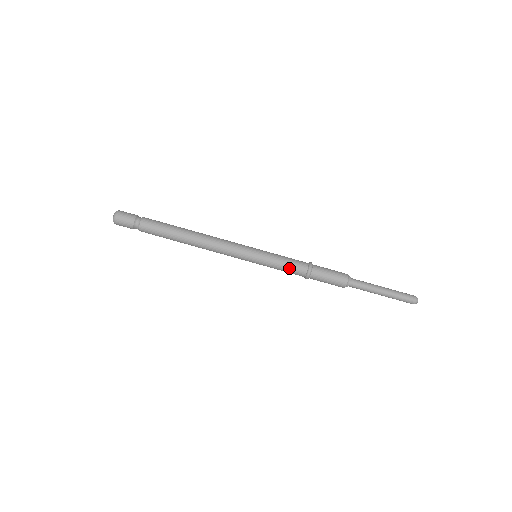
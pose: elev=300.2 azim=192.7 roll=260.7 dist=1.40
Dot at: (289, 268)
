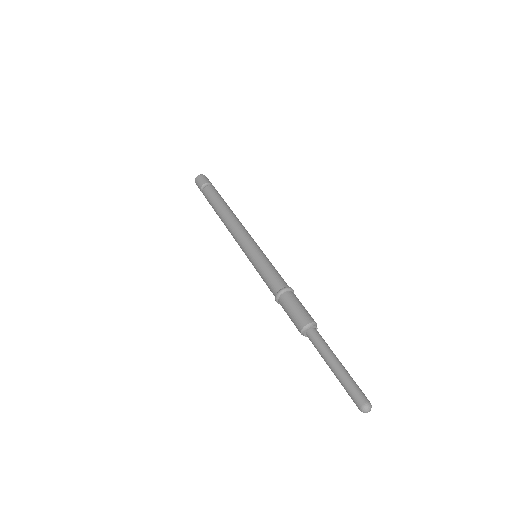
Dot at: (267, 279)
